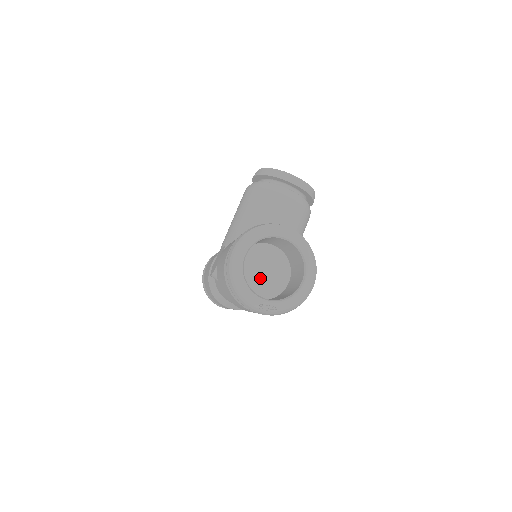
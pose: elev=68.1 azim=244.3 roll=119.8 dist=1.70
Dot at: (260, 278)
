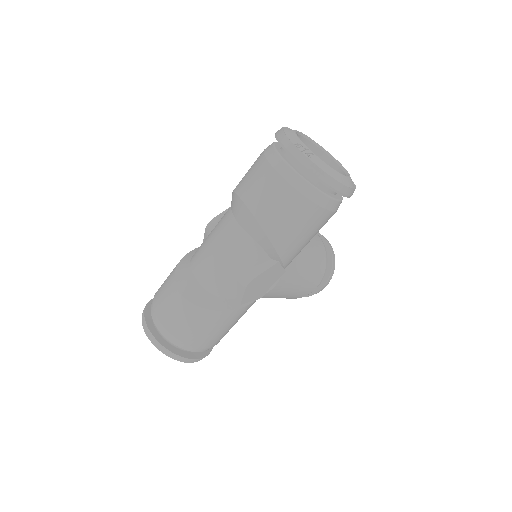
Dot at: occluded
